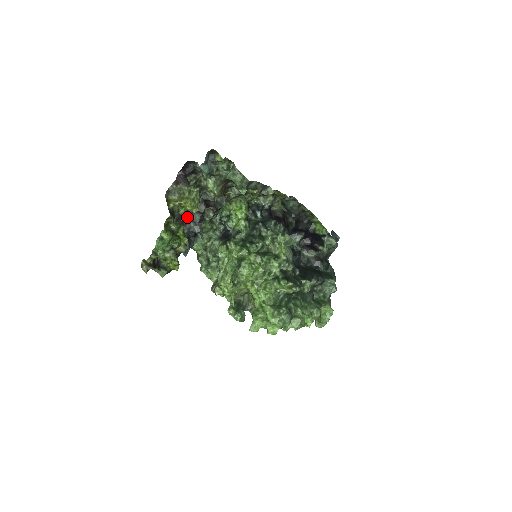
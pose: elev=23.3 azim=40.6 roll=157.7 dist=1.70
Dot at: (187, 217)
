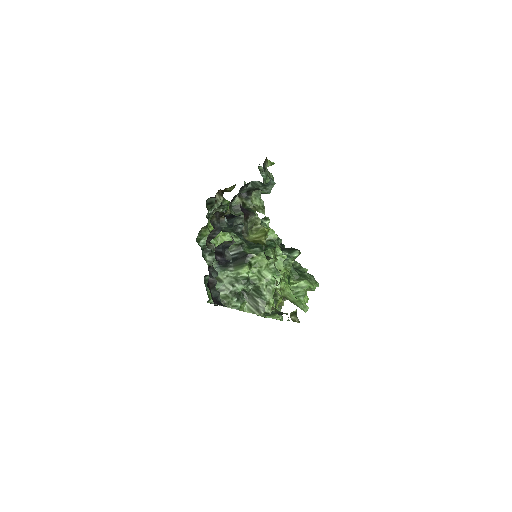
Dot at: (222, 262)
